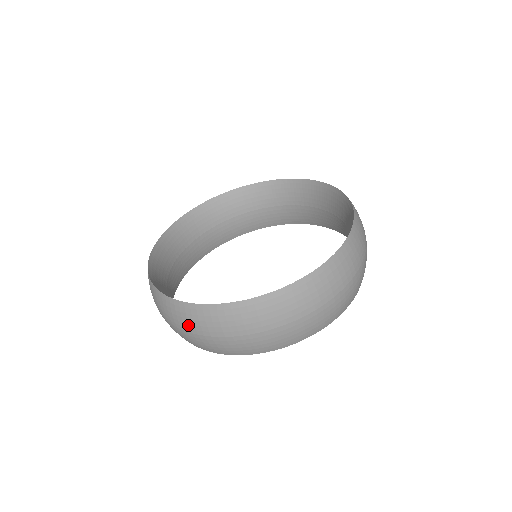
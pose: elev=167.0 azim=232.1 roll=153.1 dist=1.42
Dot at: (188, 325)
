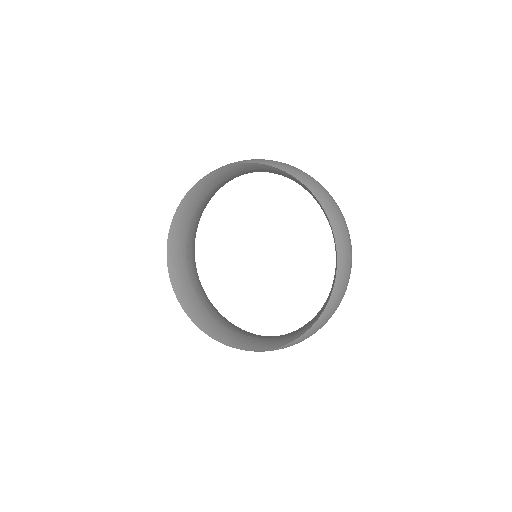
Dot at: occluded
